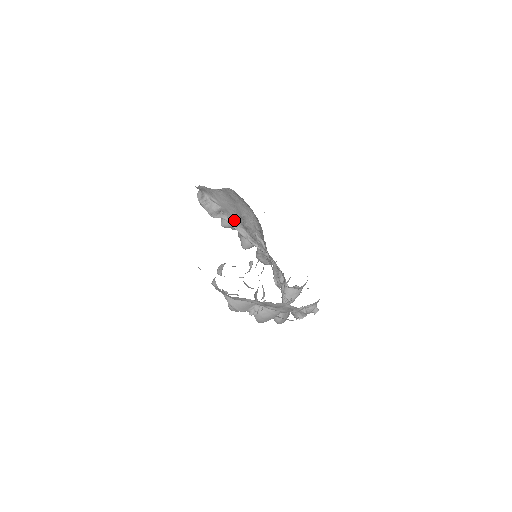
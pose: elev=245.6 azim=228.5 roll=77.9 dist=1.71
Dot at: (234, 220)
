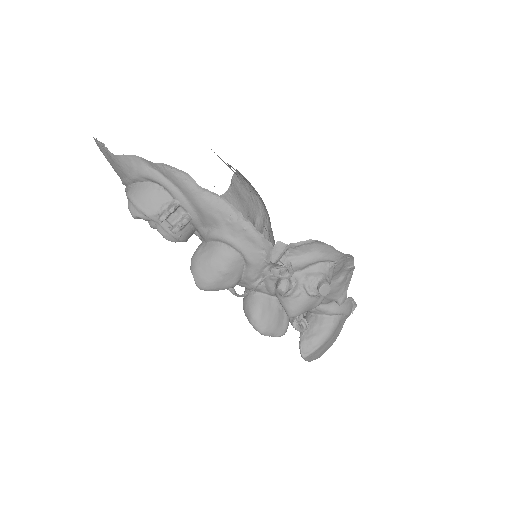
Dot at: occluded
